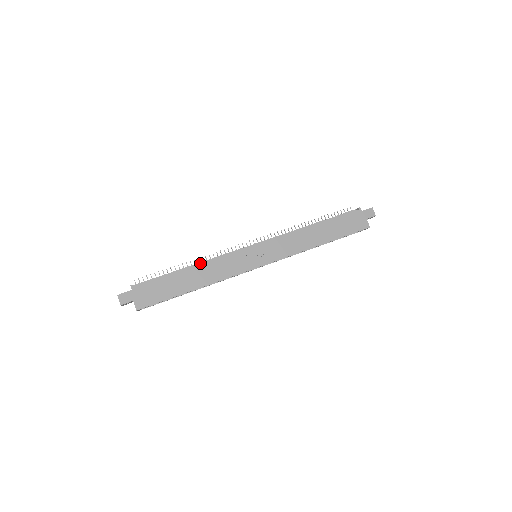
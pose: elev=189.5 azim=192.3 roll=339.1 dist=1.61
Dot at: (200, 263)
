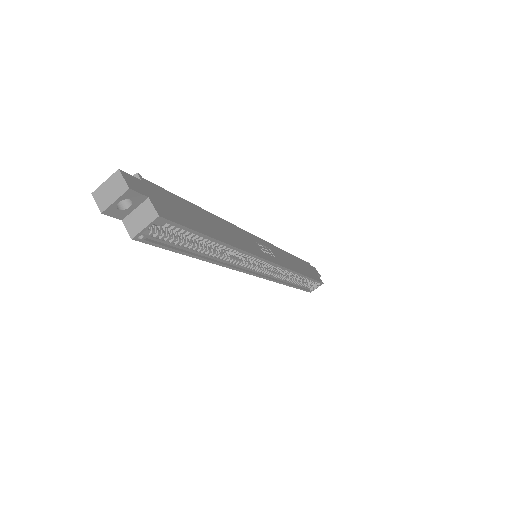
Dot at: occluded
